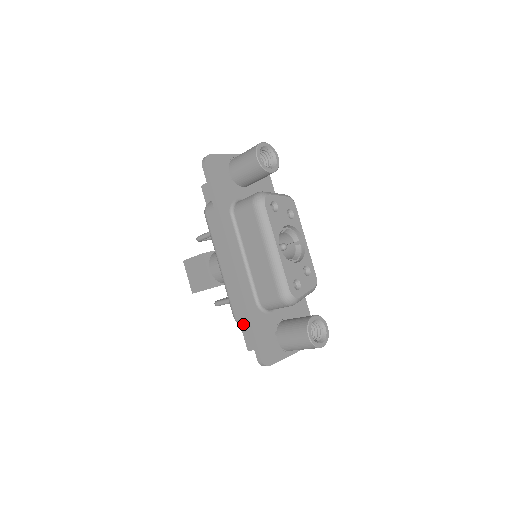
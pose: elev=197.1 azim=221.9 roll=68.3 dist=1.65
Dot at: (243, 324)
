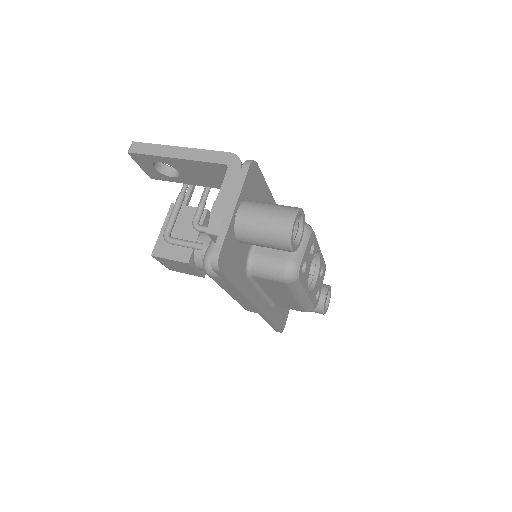
Dot at: occluded
